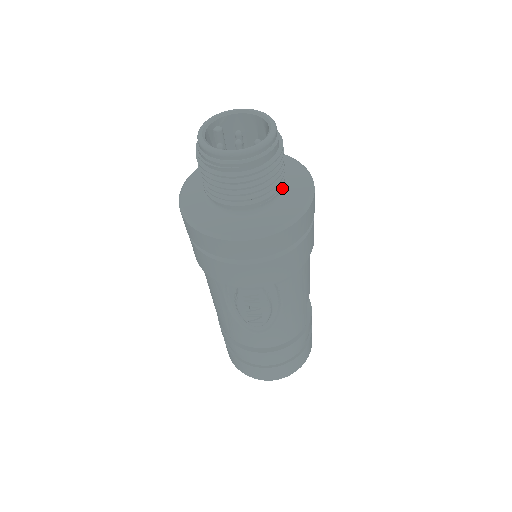
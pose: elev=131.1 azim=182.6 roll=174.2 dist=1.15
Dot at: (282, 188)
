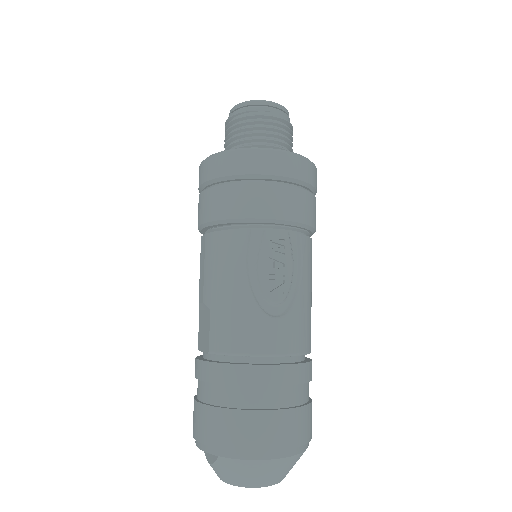
Dot at: occluded
